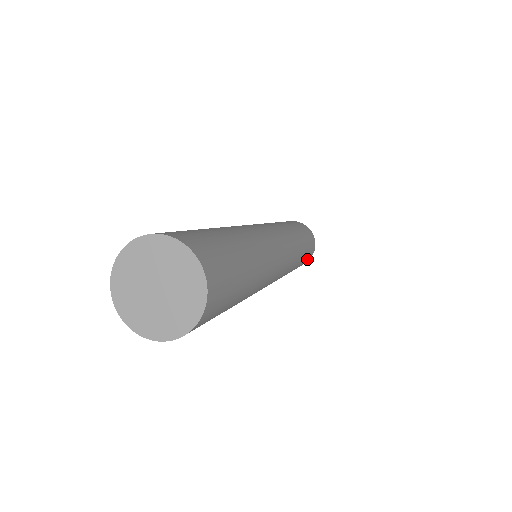
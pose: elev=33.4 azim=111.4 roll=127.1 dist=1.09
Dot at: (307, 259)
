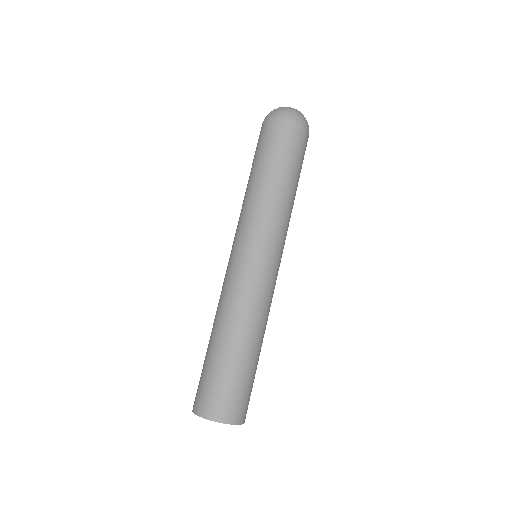
Dot at: occluded
